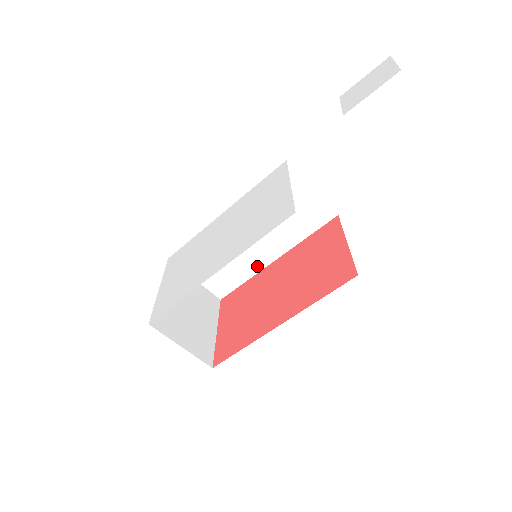
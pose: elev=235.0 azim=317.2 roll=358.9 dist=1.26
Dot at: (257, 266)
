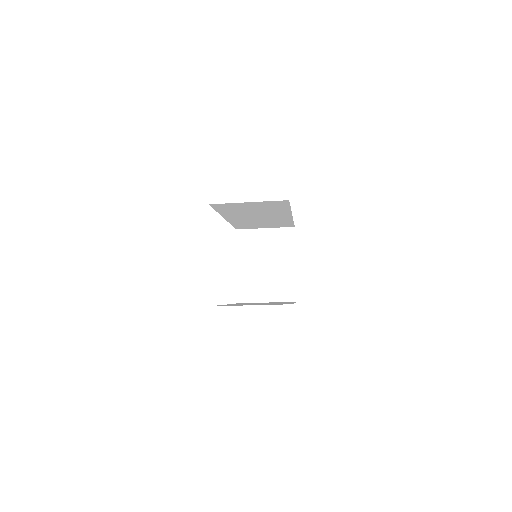
Dot at: (287, 219)
